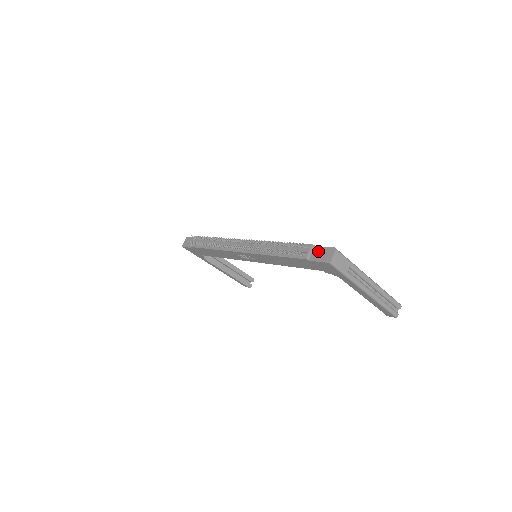
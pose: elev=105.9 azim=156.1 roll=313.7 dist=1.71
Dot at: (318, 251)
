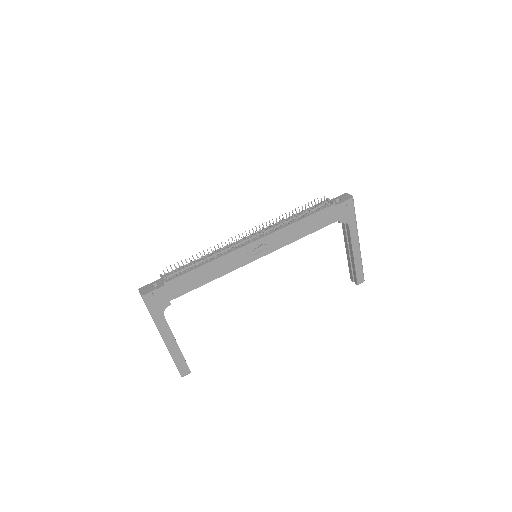
Dot at: (335, 200)
